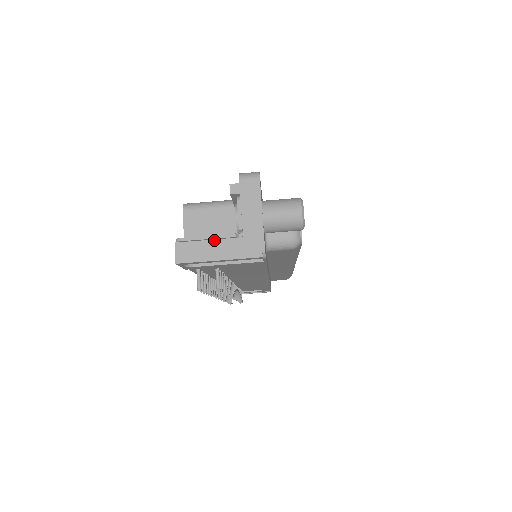
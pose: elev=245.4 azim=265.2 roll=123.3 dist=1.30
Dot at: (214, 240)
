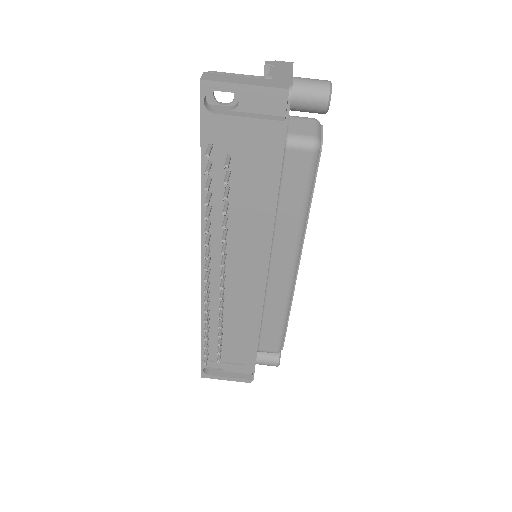
Dot at: (243, 76)
